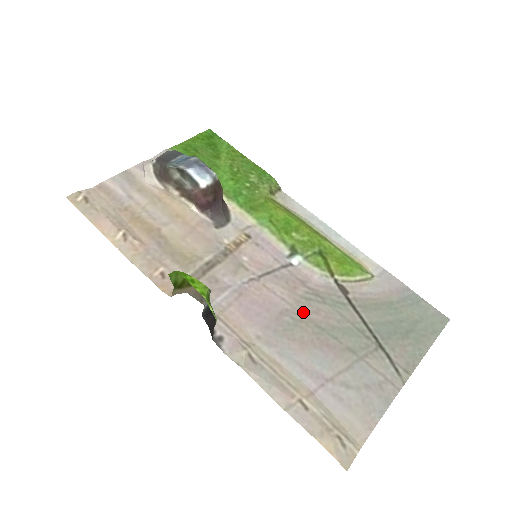
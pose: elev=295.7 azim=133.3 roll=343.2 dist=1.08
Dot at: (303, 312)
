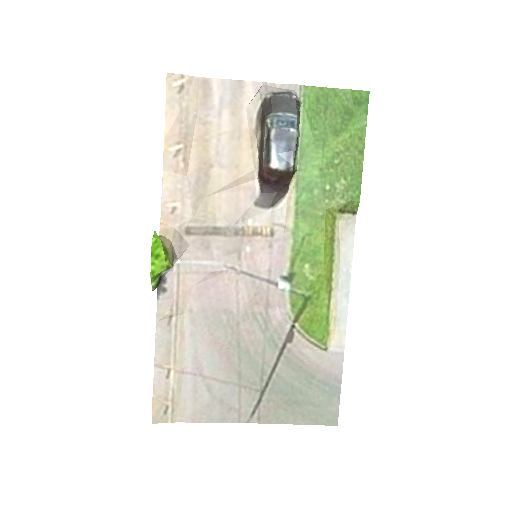
Dot at: (240, 324)
